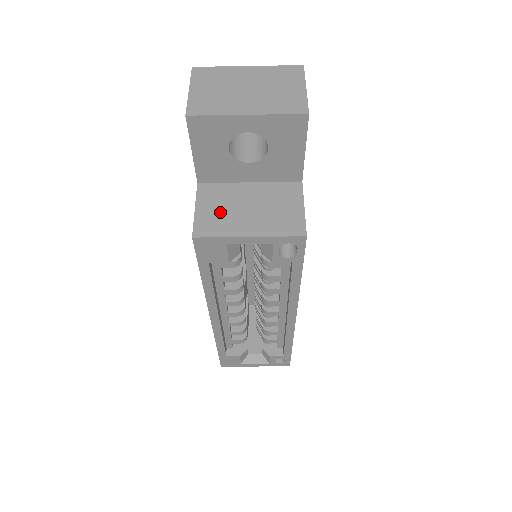
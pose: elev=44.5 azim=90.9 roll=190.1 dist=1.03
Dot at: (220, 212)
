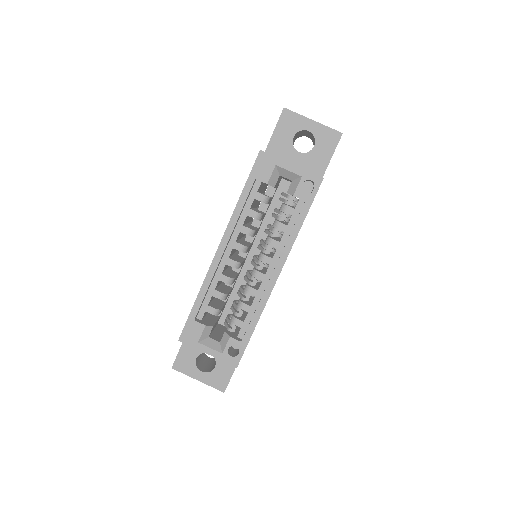
Dot at: occluded
